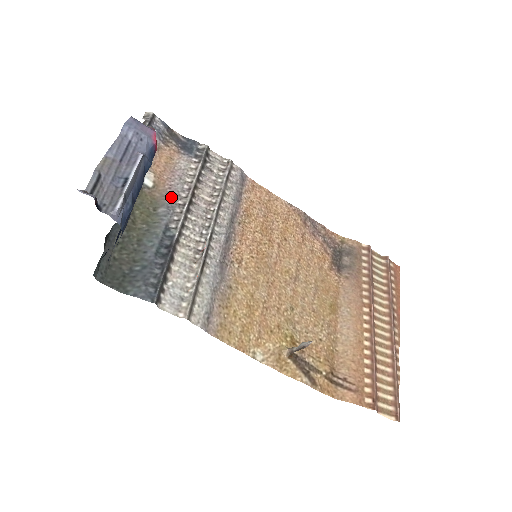
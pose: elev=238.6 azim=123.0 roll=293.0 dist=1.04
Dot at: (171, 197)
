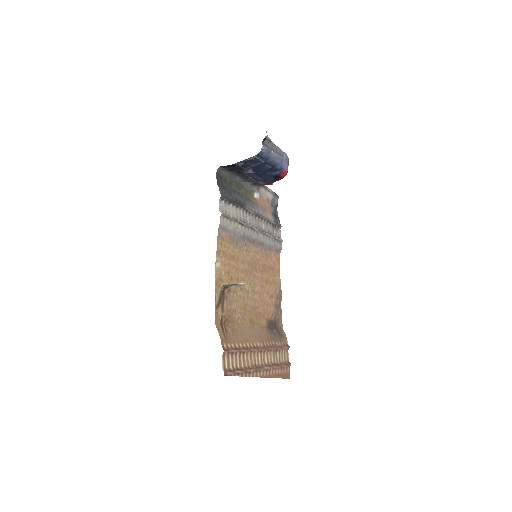
Dot at: (256, 207)
